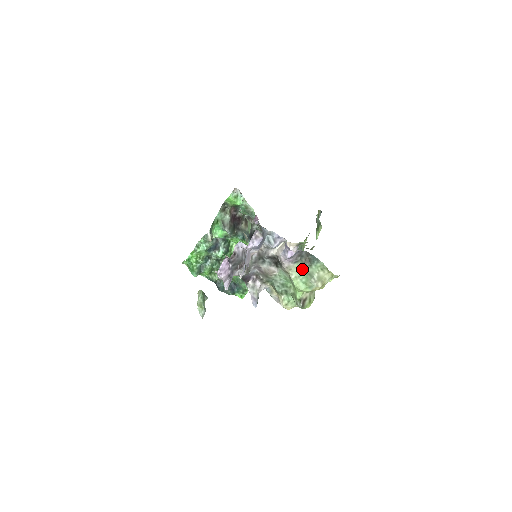
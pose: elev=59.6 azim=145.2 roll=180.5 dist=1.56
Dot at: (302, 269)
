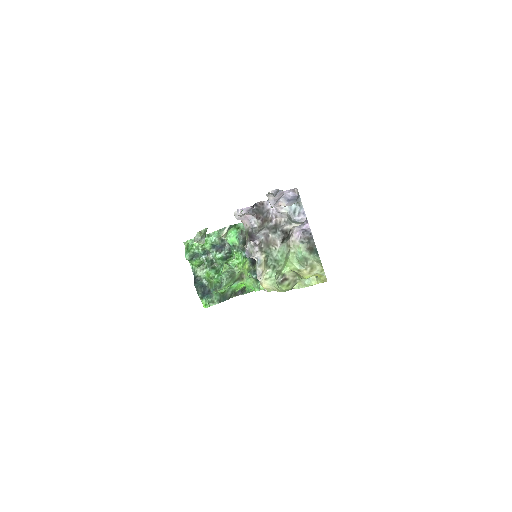
Dot at: (302, 252)
